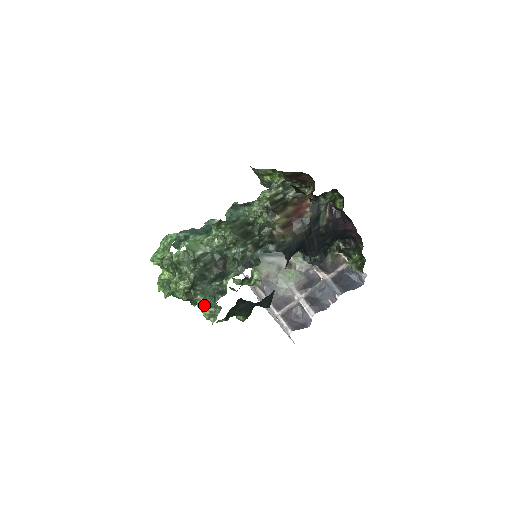
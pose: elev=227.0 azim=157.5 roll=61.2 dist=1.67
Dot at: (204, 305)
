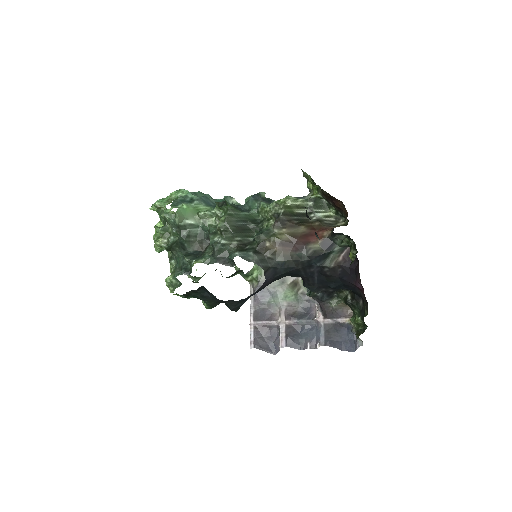
Dot at: (172, 272)
